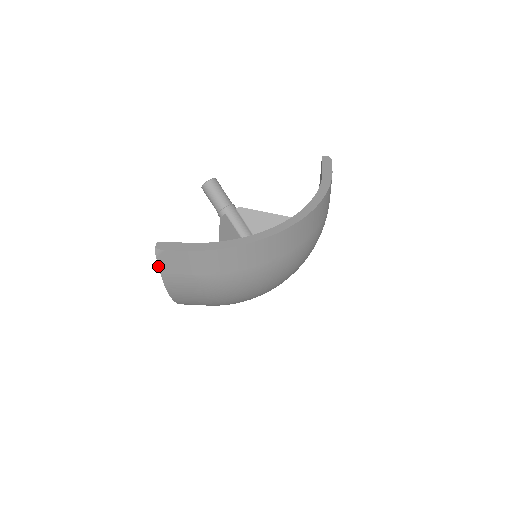
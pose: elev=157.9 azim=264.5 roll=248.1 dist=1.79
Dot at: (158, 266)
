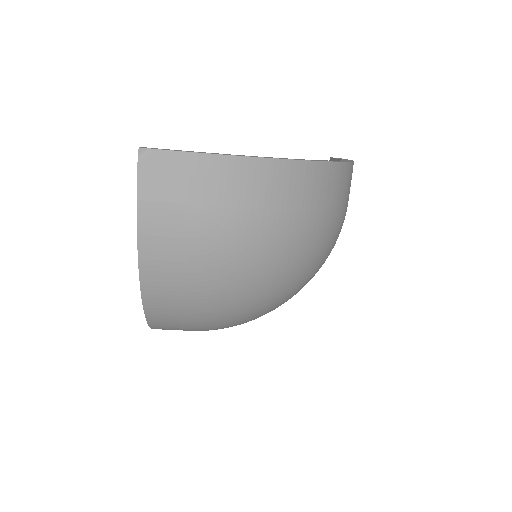
Dot at: occluded
